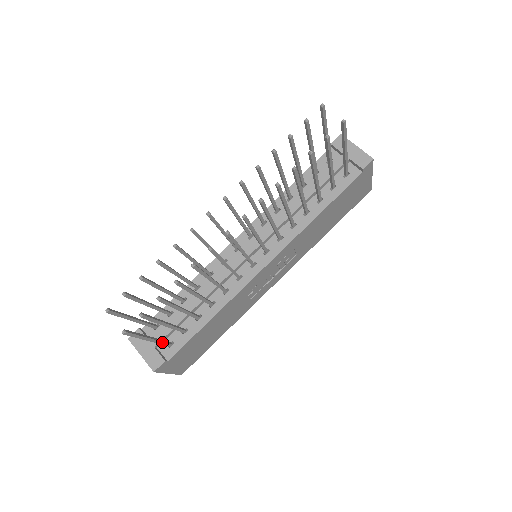
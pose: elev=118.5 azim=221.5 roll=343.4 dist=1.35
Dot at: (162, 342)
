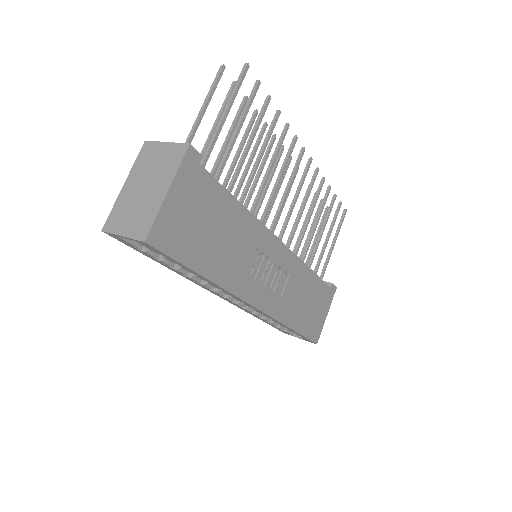
Dot at: (213, 144)
